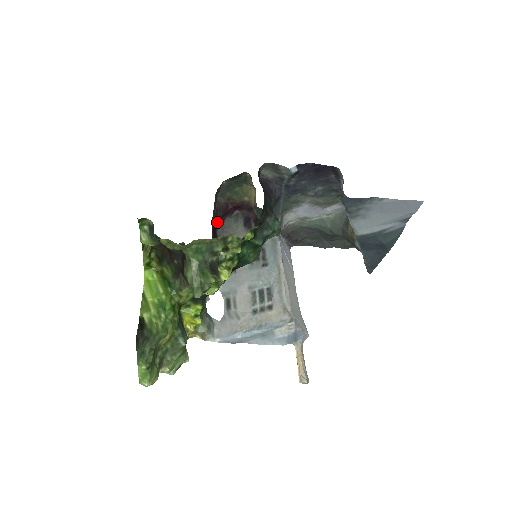
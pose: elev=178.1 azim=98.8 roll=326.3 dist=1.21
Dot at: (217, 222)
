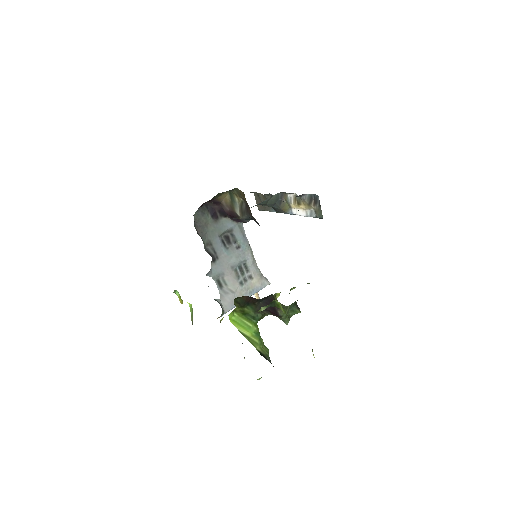
Dot at: occluded
